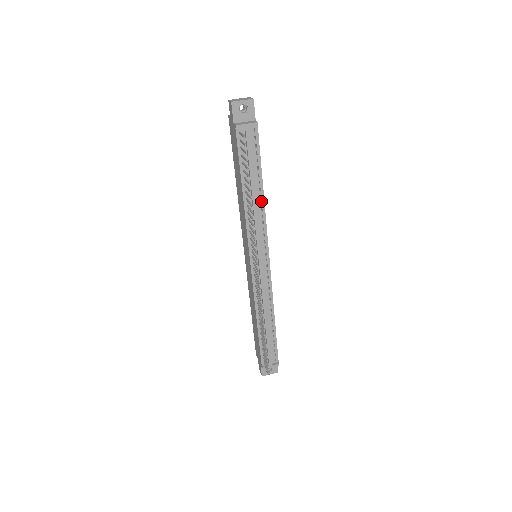
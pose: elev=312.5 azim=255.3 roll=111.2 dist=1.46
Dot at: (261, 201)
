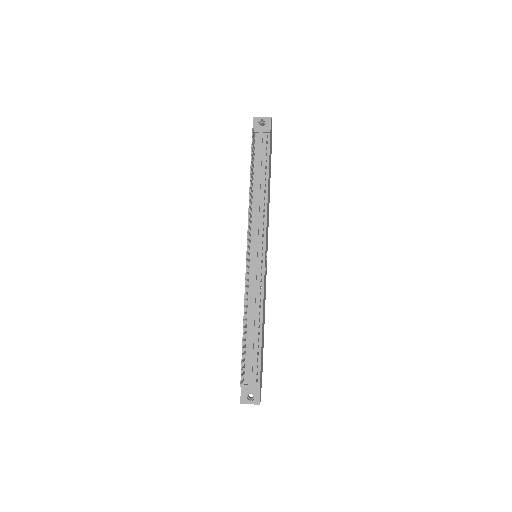
Dot at: (265, 197)
